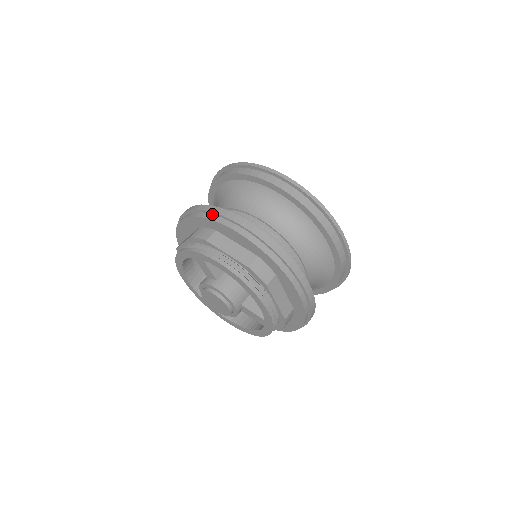
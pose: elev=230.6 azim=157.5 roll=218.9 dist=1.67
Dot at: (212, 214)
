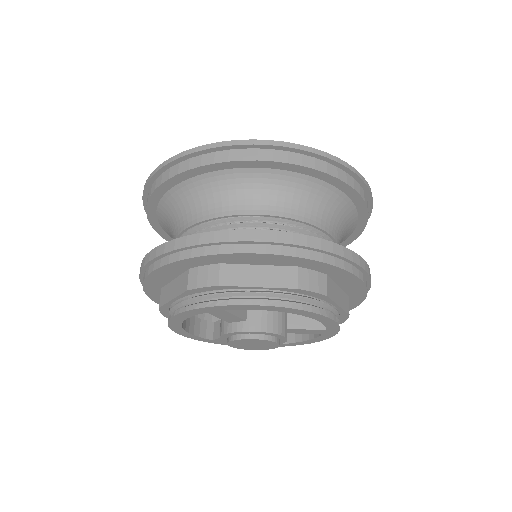
Dot at: (205, 246)
